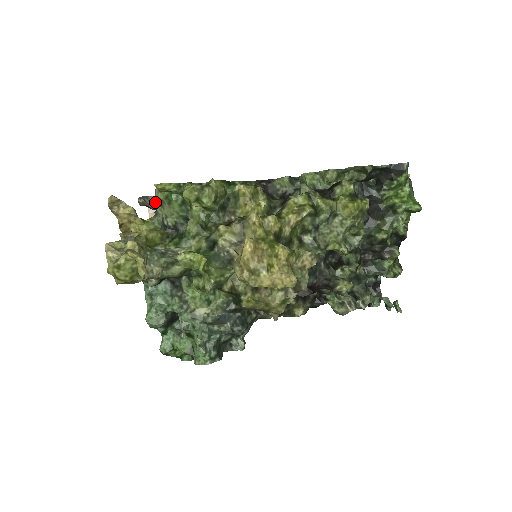
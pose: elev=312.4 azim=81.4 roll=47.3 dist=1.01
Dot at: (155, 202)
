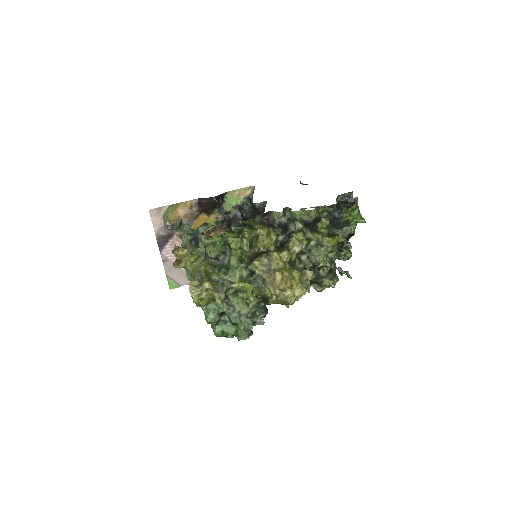
Dot at: (179, 226)
